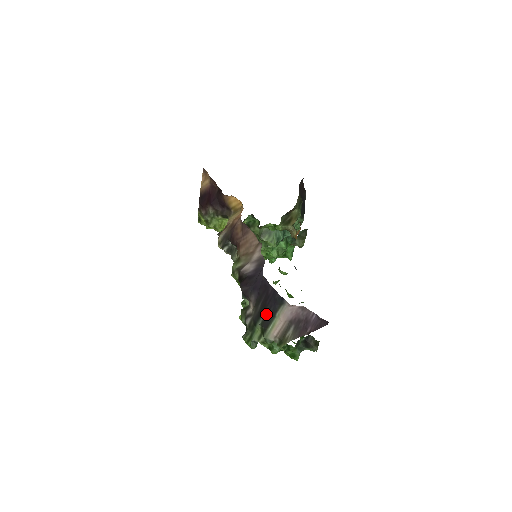
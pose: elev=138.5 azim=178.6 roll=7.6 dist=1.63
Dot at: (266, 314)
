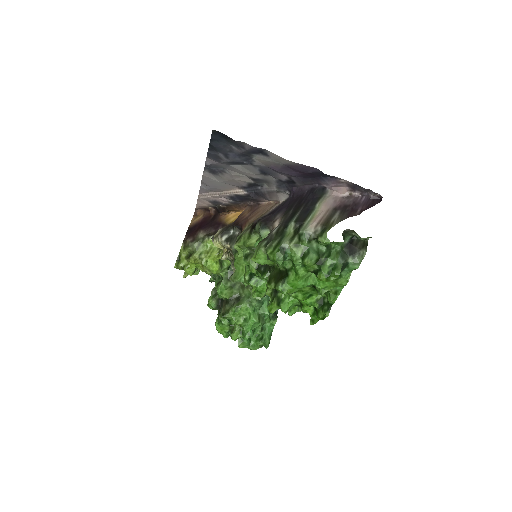
Dot at: (302, 209)
